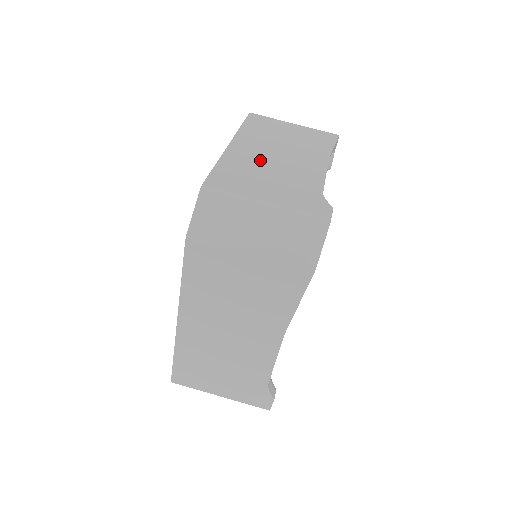
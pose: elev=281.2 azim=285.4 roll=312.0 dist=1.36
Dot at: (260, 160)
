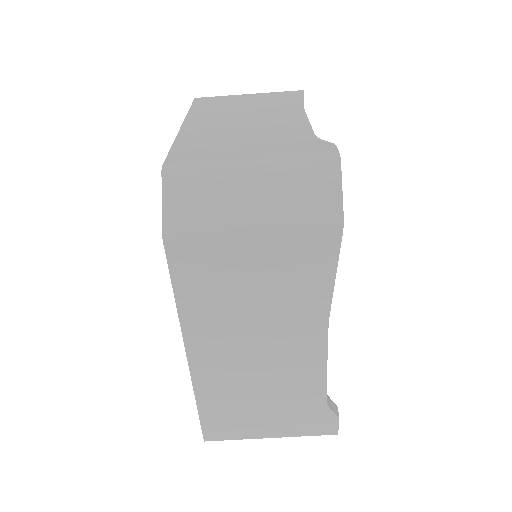
Dot at: (225, 128)
